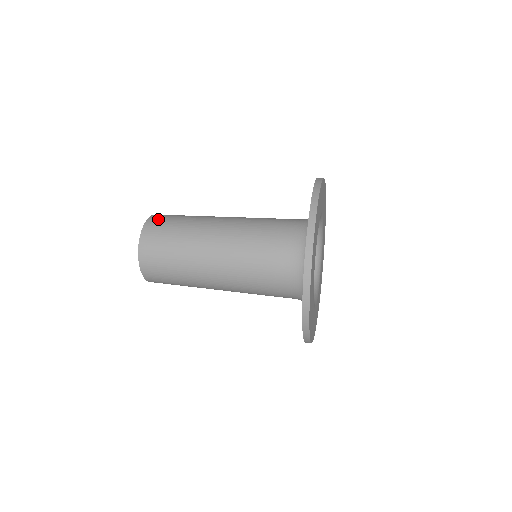
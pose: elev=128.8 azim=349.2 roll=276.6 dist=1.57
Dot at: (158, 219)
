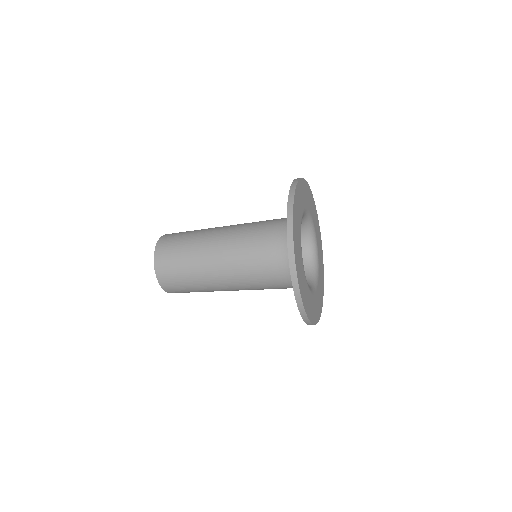
Dot at: (169, 235)
